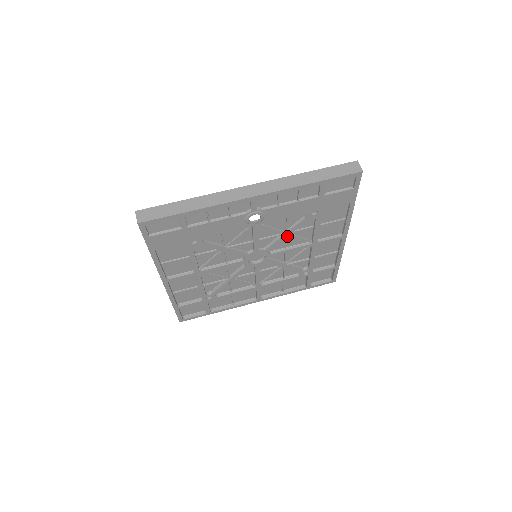
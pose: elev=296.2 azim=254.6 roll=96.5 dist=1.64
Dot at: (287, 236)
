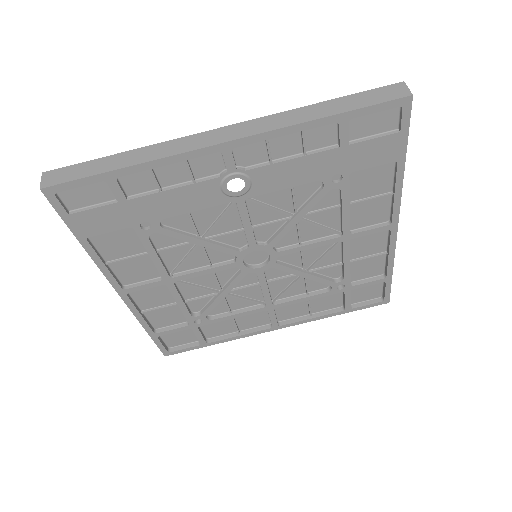
Dot at: (299, 222)
